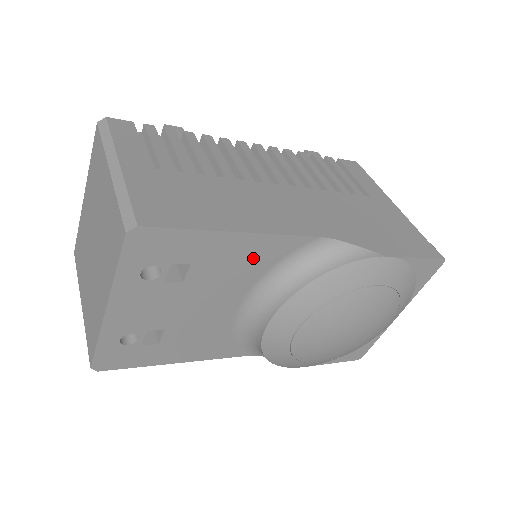
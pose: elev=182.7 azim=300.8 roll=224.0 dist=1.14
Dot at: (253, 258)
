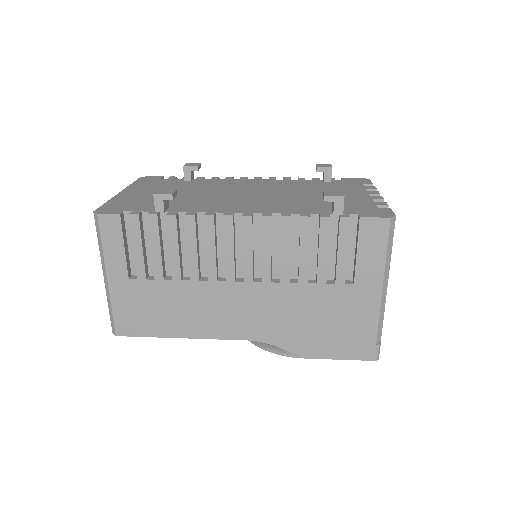
Dot at: occluded
